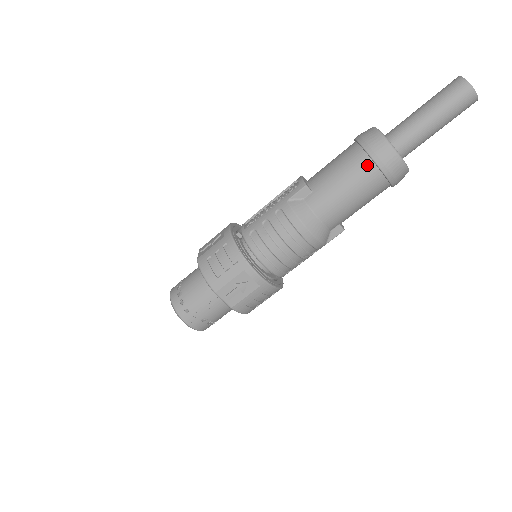
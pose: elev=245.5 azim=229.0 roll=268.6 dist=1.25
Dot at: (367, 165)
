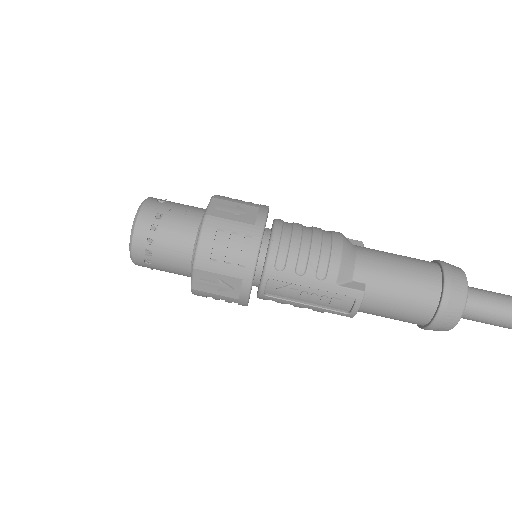
Dot at: (431, 263)
